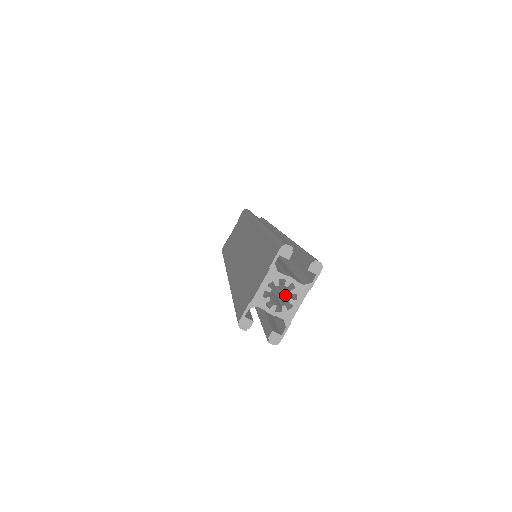
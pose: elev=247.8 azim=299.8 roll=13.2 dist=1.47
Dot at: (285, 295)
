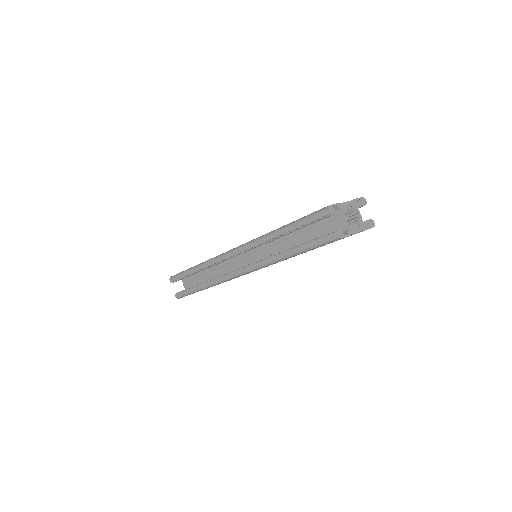
Dot at: occluded
